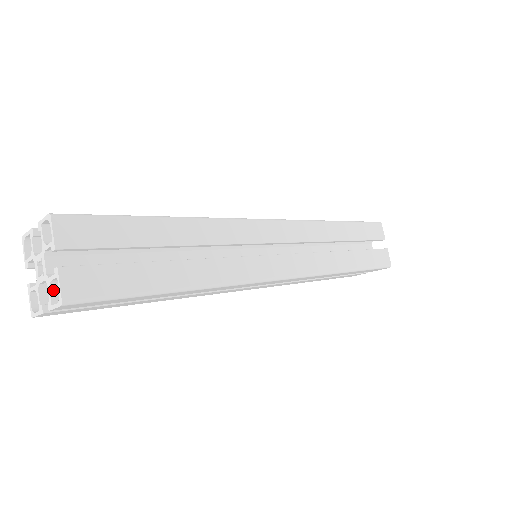
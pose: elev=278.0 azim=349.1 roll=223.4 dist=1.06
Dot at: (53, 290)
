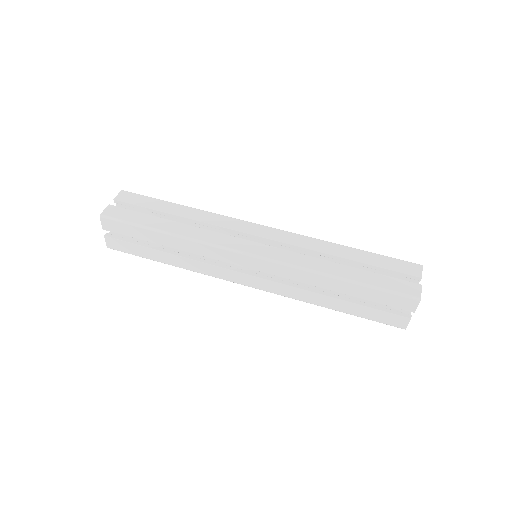
Dot at: occluded
